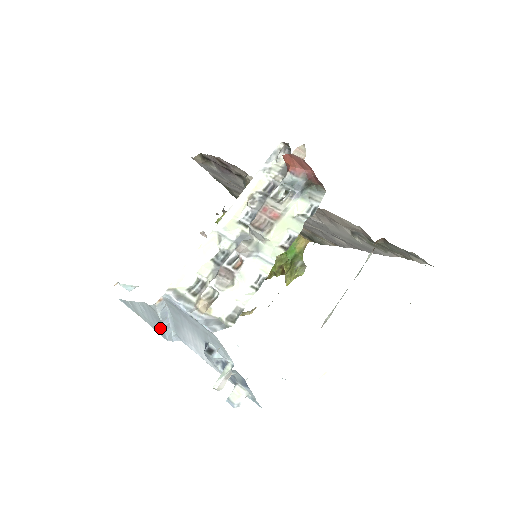
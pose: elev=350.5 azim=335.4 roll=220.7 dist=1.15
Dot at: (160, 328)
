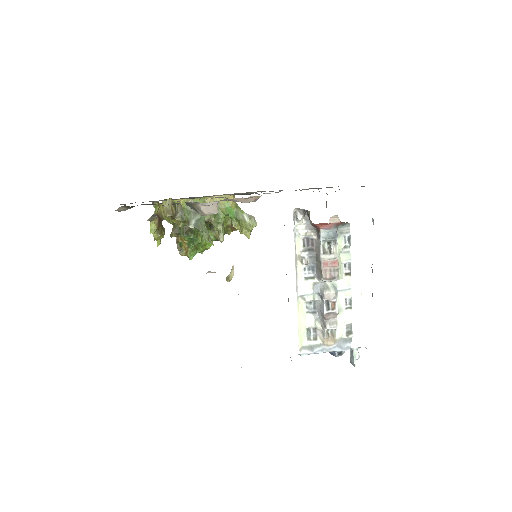
Dot at: occluded
